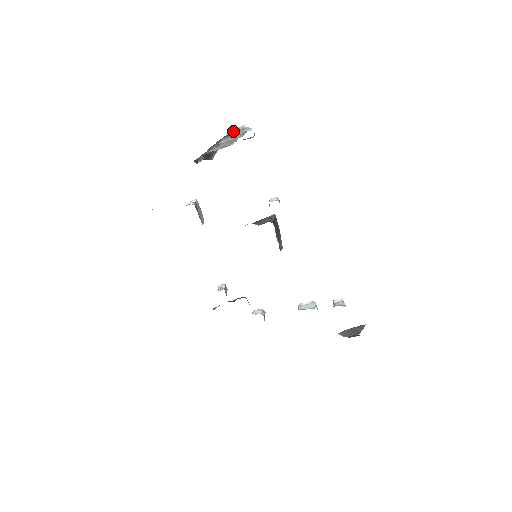
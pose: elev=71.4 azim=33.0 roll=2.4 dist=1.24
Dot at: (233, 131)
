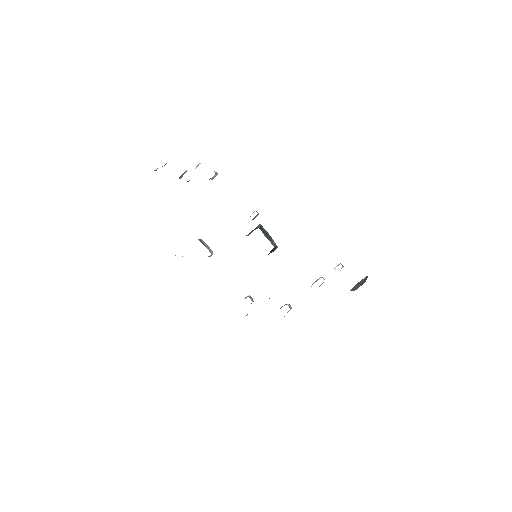
Dot at: occluded
